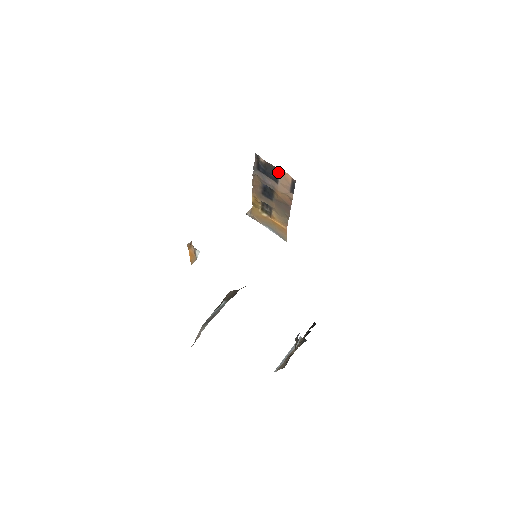
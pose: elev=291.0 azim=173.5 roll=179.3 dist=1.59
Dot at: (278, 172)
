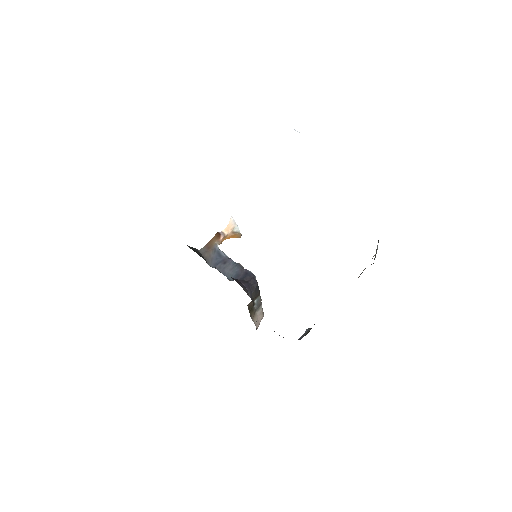
Dot at: occluded
